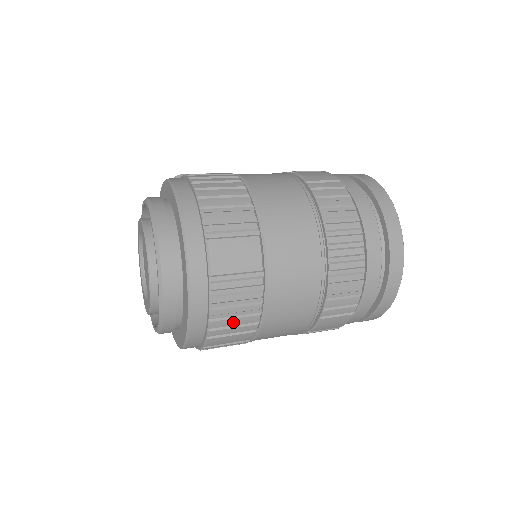
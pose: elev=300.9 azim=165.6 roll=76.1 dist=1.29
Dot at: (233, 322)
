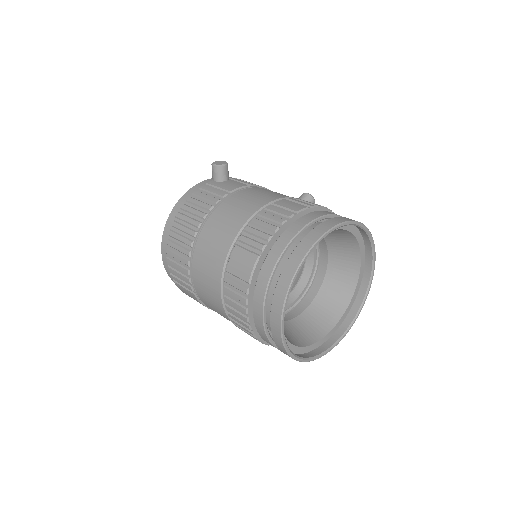
Dot at: occluded
